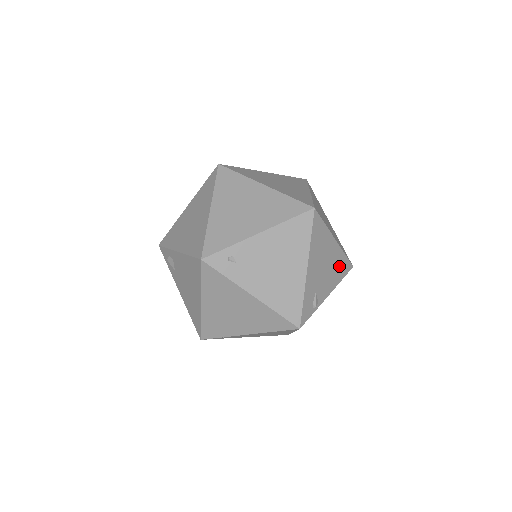
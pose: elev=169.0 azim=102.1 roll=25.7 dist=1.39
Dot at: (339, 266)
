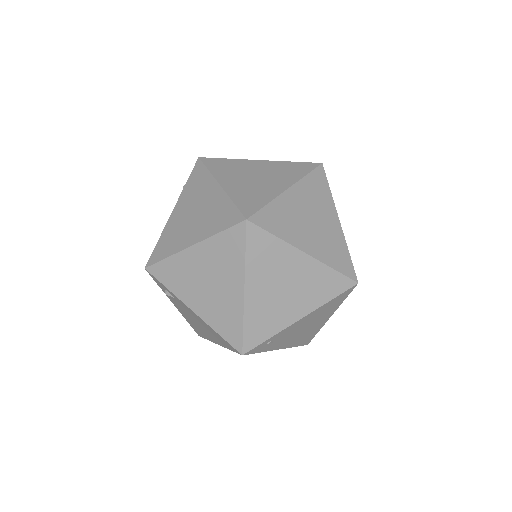
Dot at: occluded
